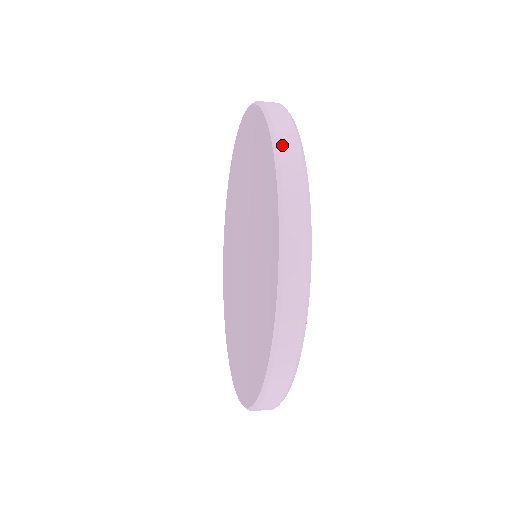
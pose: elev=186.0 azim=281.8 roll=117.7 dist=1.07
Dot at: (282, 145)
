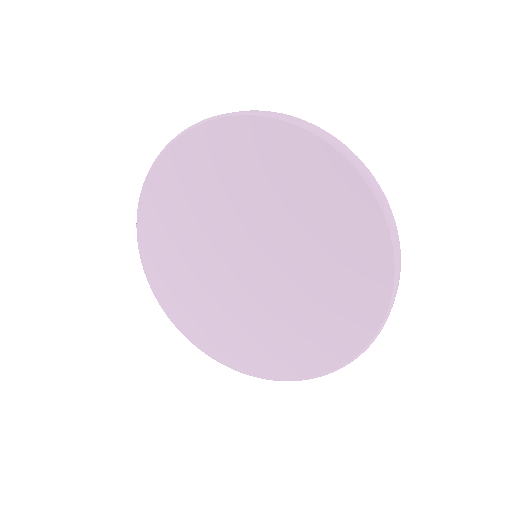
Dot at: occluded
